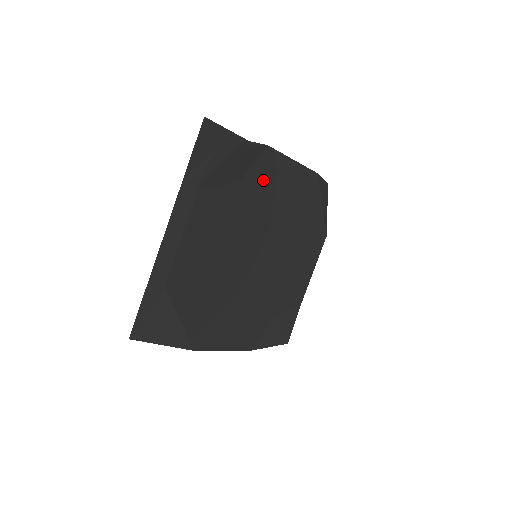
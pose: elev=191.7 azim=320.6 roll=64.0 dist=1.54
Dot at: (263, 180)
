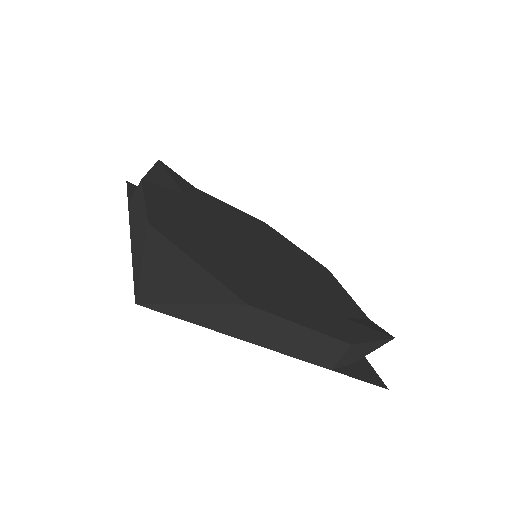
Dot at: (209, 203)
